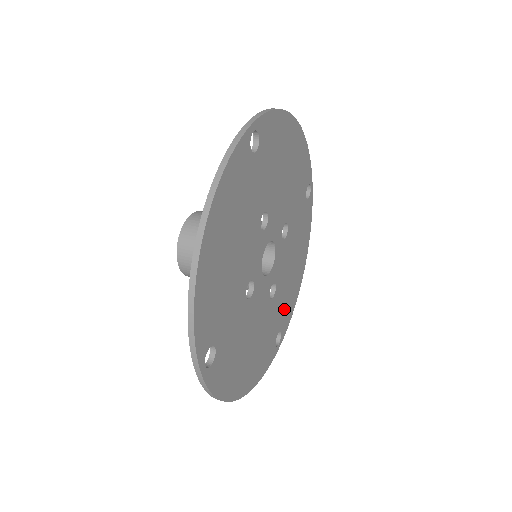
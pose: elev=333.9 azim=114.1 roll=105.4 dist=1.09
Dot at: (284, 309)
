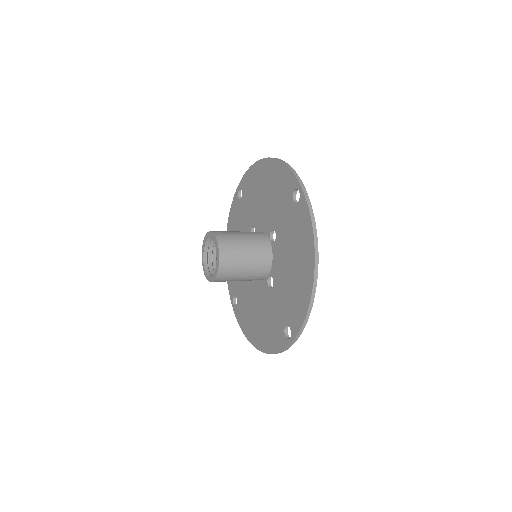
Dot at: occluded
